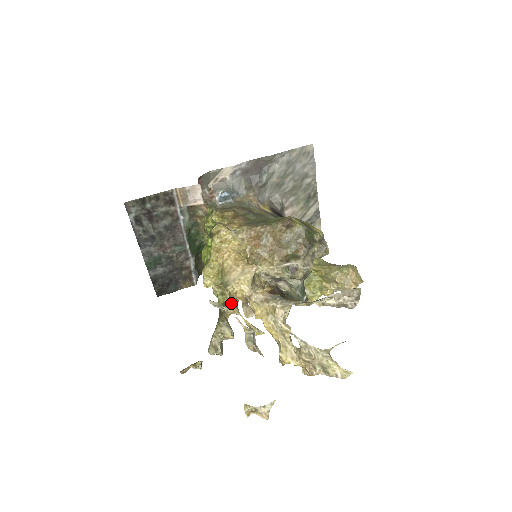
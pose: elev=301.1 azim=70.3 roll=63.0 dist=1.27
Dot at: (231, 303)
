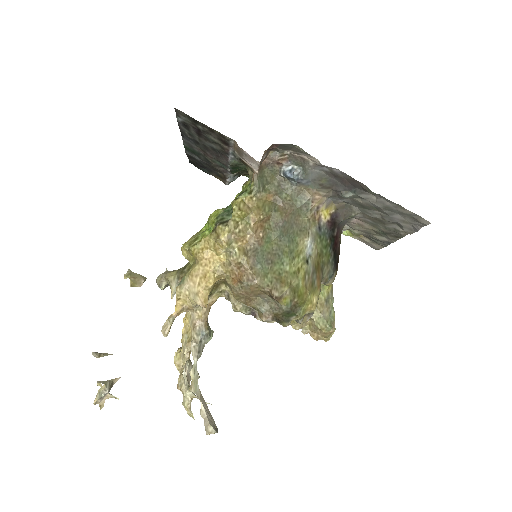
Dot at: occluded
